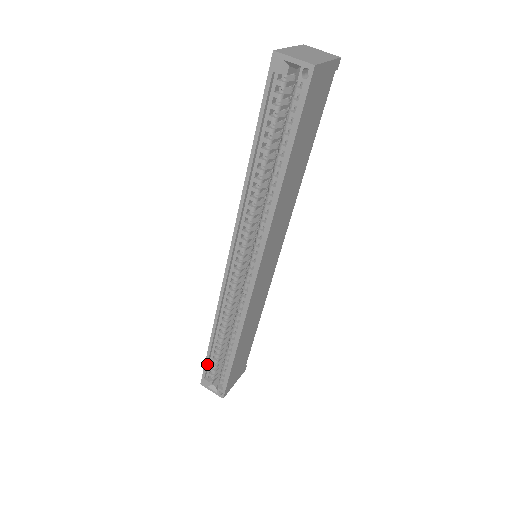
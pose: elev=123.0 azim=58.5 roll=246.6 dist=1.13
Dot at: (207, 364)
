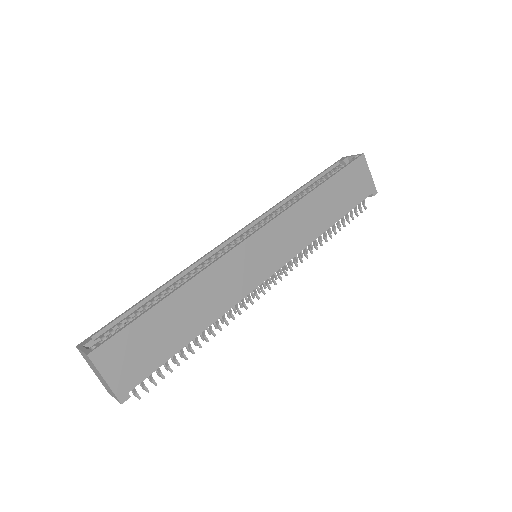
Dot at: (117, 319)
